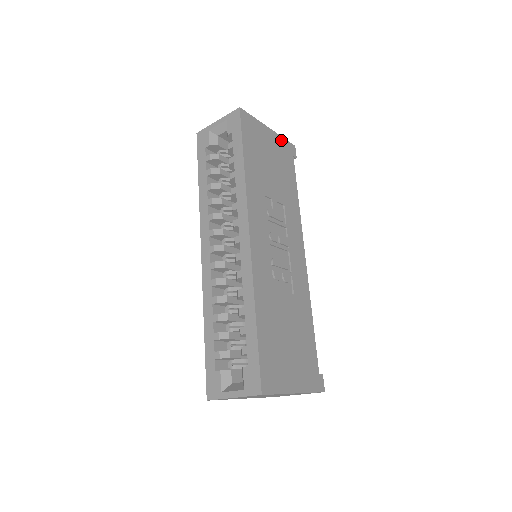
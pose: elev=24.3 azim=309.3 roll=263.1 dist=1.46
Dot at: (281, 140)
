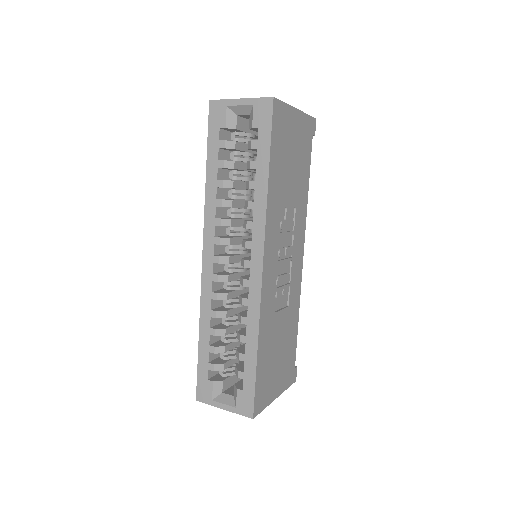
Dot at: (305, 119)
